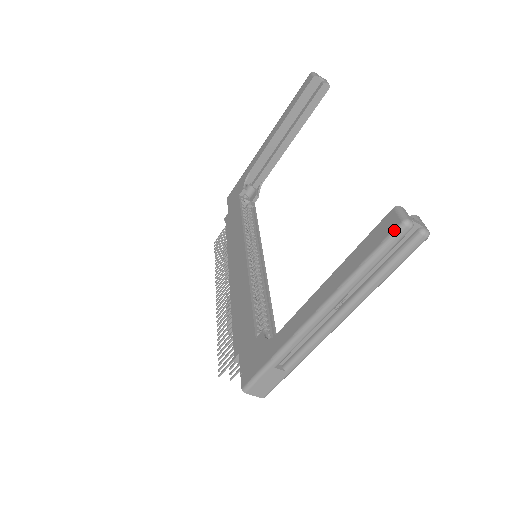
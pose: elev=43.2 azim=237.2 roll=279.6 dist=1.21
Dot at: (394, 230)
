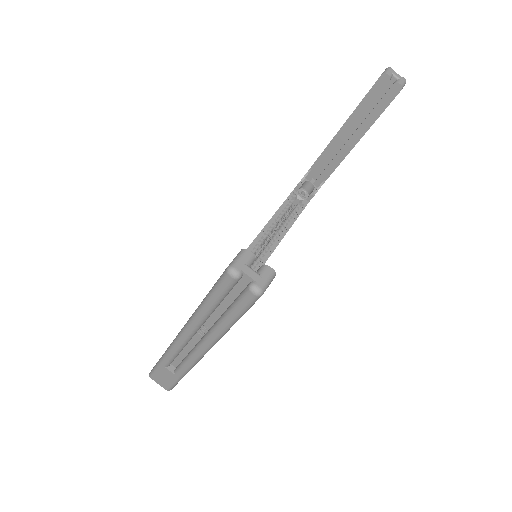
Dot at: (222, 274)
